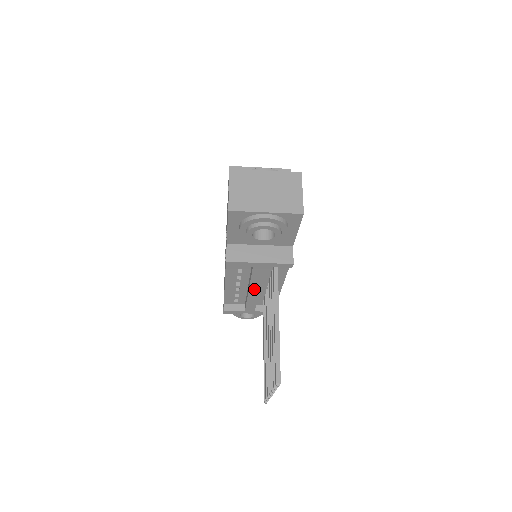
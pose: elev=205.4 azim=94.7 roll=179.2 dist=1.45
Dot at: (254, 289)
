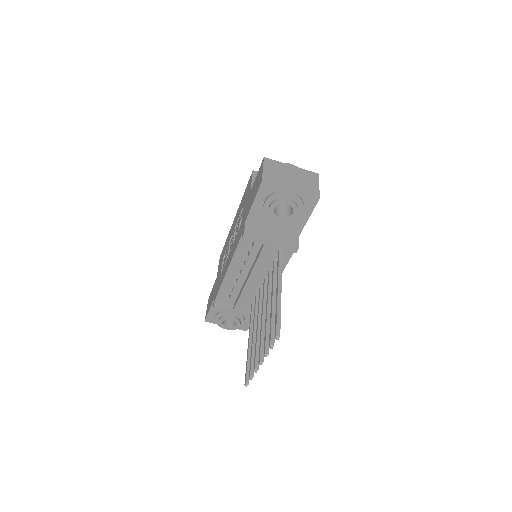
Dot at: (253, 278)
